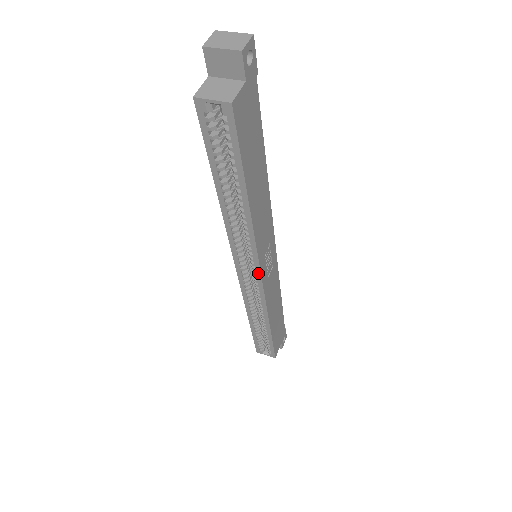
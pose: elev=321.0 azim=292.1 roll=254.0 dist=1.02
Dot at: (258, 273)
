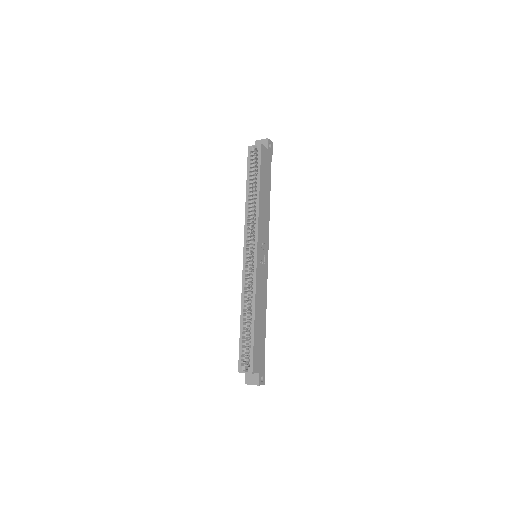
Dot at: (256, 250)
